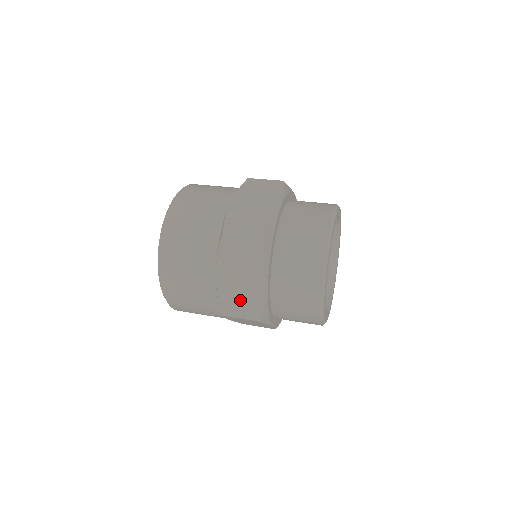
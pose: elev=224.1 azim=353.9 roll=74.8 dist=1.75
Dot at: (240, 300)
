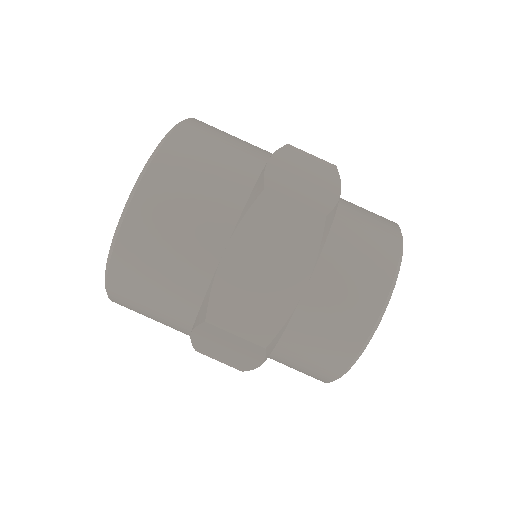
Dot at: (248, 305)
